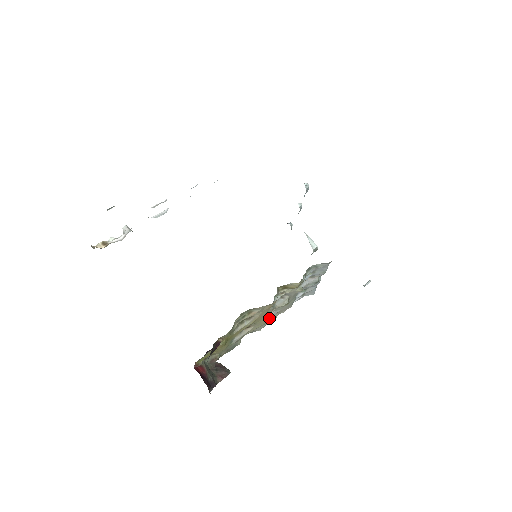
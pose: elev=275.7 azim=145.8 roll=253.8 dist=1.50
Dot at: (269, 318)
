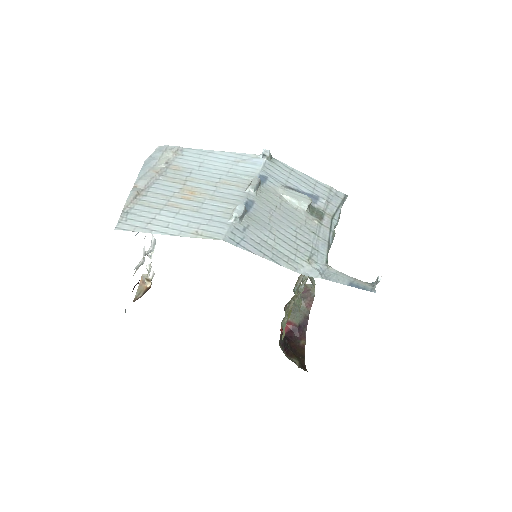
Dot at: occluded
